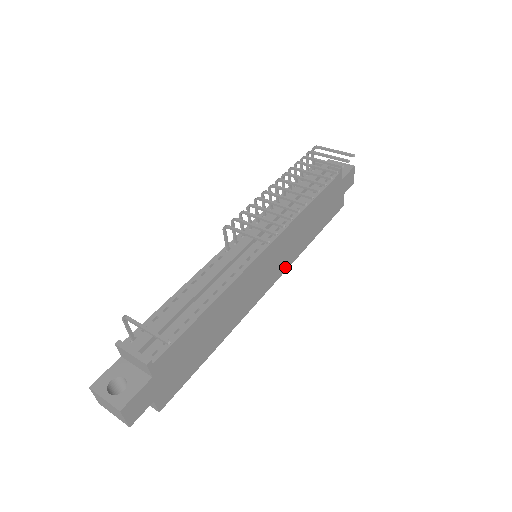
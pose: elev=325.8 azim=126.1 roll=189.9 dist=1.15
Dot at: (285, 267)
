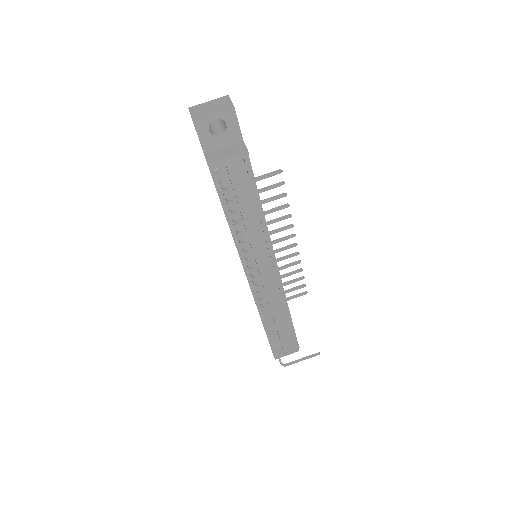
Dot at: occluded
